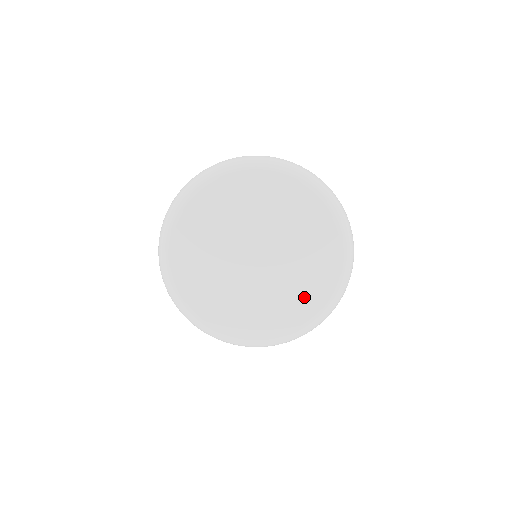
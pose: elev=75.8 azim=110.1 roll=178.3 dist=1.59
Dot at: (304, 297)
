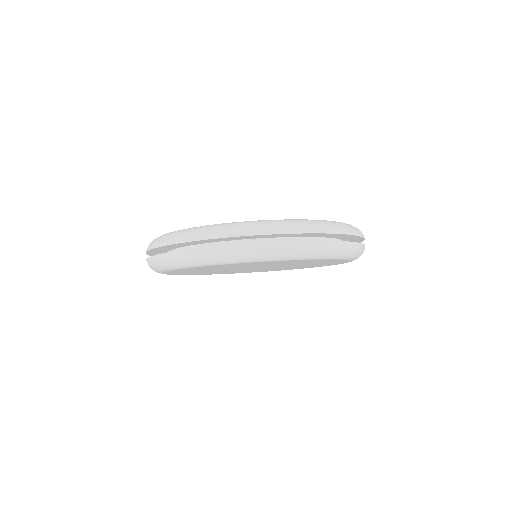
Dot at: occluded
